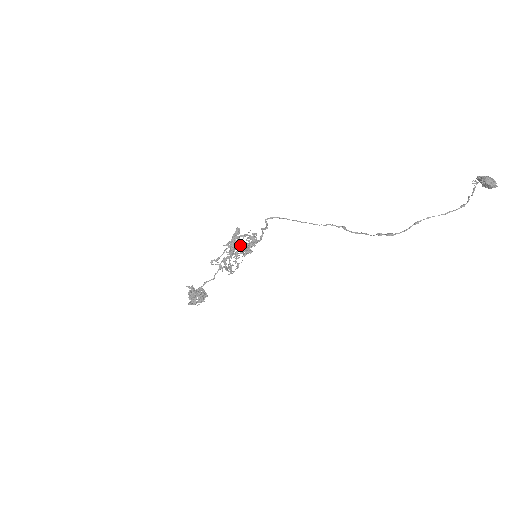
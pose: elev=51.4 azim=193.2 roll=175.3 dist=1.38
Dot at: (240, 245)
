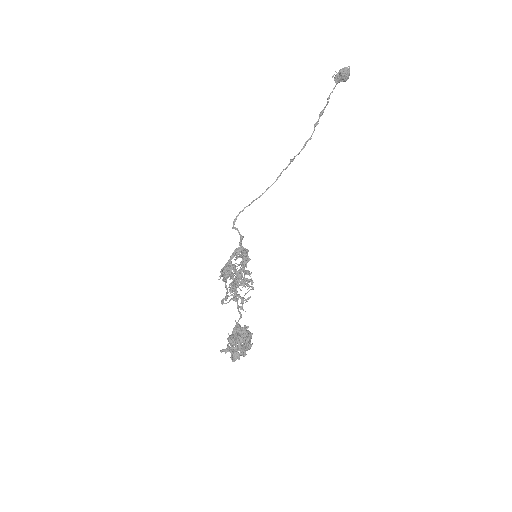
Dot at: occluded
